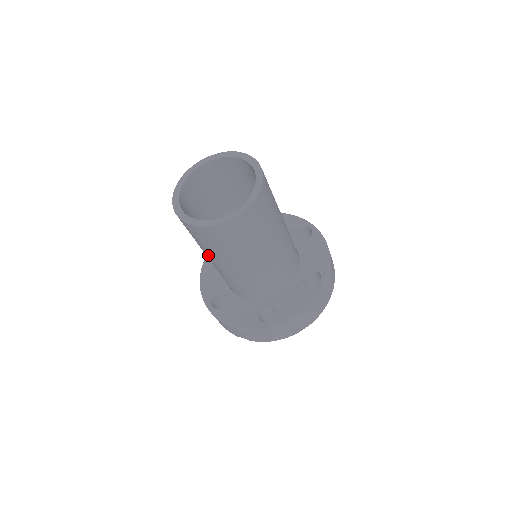
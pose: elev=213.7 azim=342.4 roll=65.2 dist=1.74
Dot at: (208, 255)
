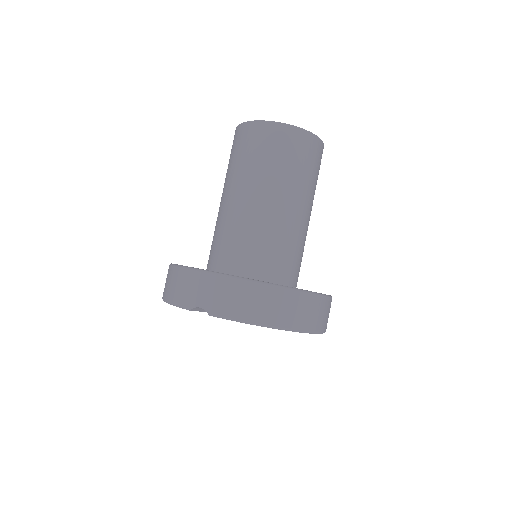
Dot at: (237, 180)
